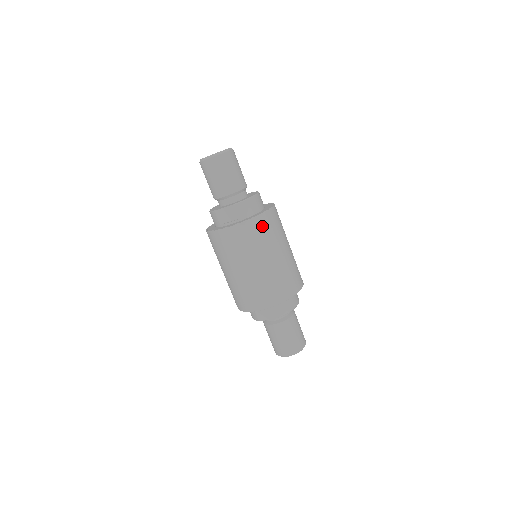
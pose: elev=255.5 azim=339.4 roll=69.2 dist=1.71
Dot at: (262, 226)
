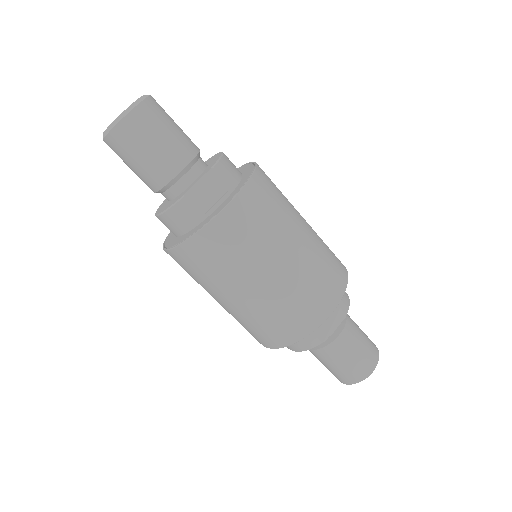
Dot at: (268, 183)
